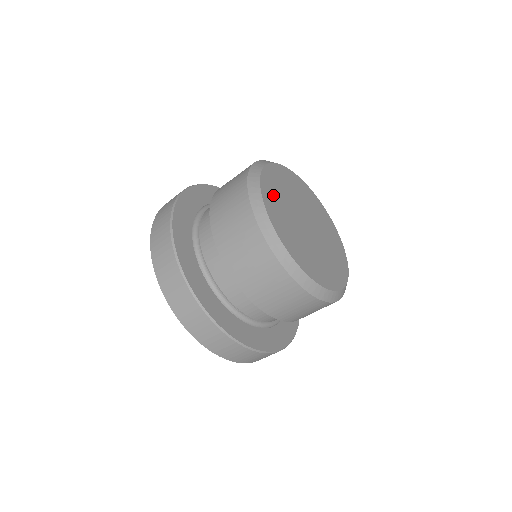
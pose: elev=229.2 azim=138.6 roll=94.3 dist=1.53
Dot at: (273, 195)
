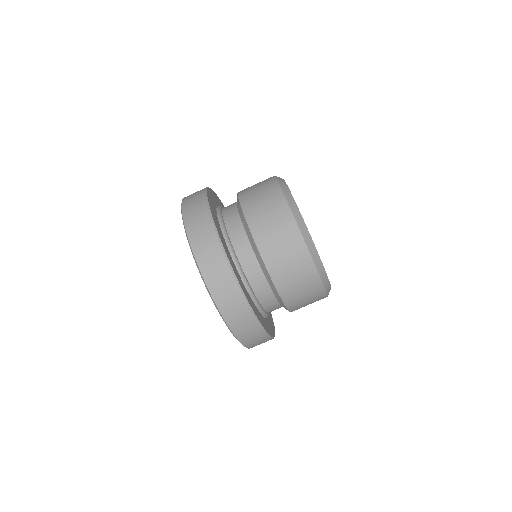
Dot at: occluded
